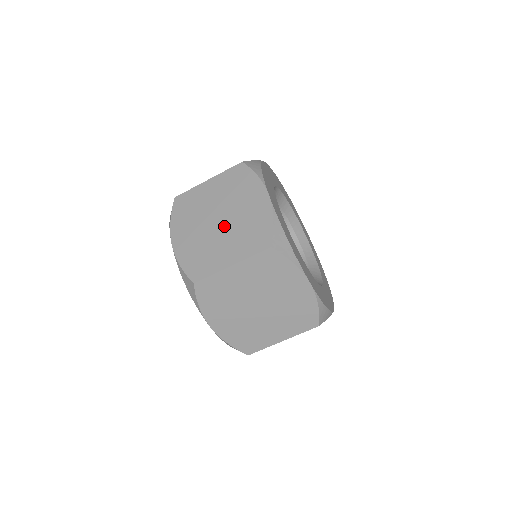
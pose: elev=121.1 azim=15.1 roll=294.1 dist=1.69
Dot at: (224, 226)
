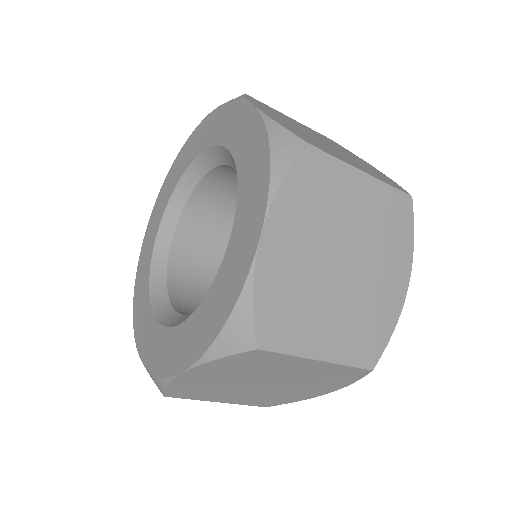
Dot at: (334, 148)
